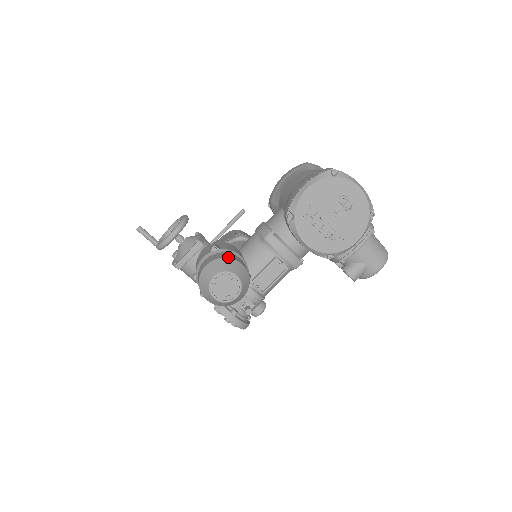
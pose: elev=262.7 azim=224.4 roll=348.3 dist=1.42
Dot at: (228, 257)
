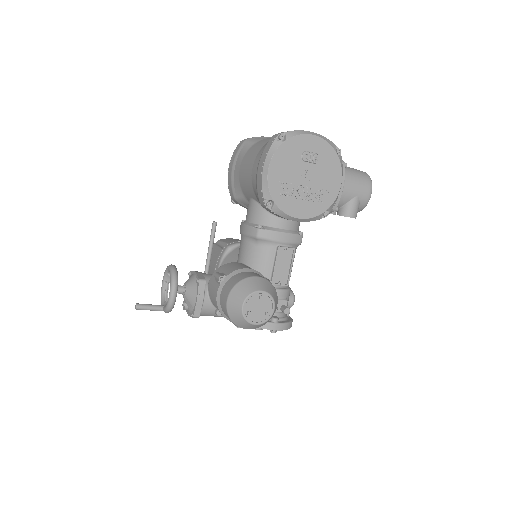
Dot at: (241, 279)
